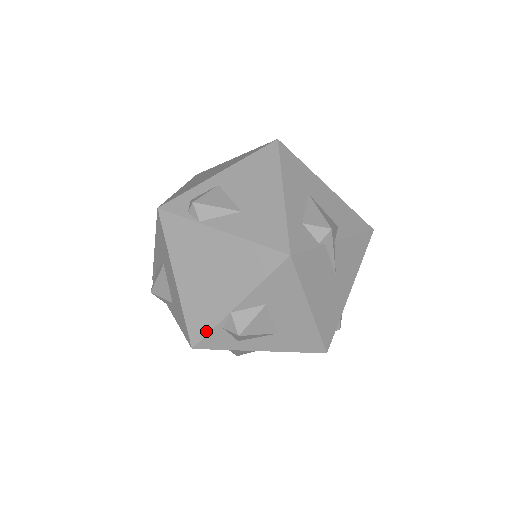
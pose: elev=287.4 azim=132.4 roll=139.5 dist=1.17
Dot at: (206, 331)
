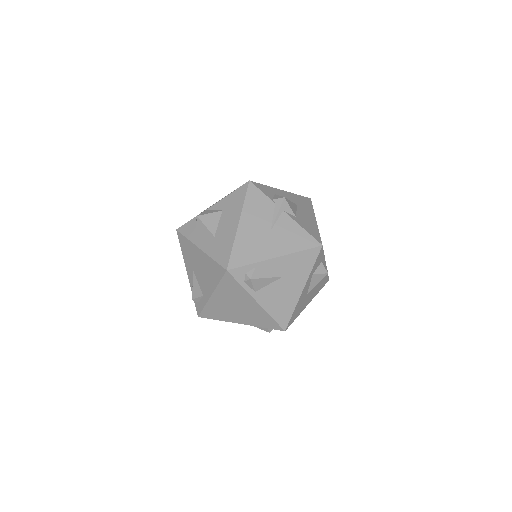
Dot at: (190, 221)
